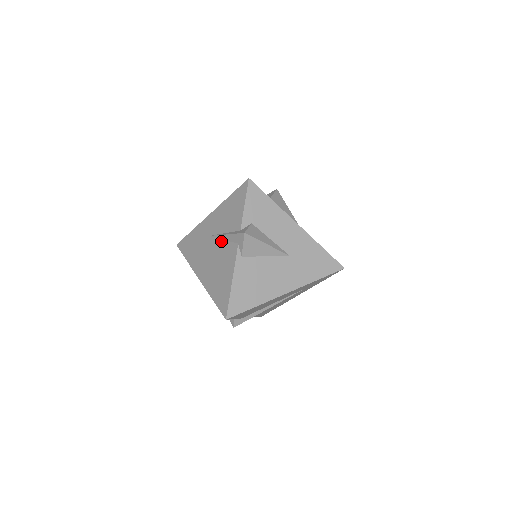
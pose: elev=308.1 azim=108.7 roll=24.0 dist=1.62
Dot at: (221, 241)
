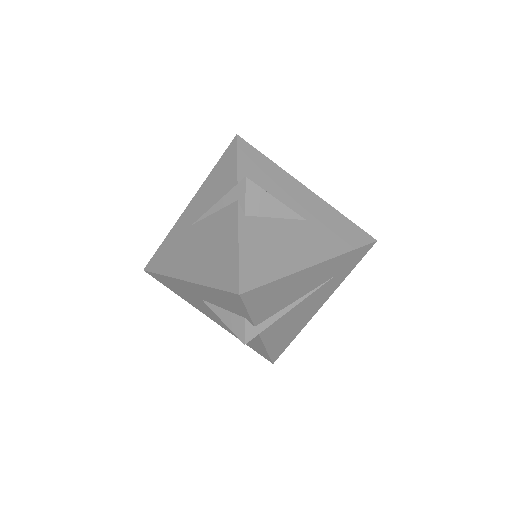
Dot at: (211, 216)
